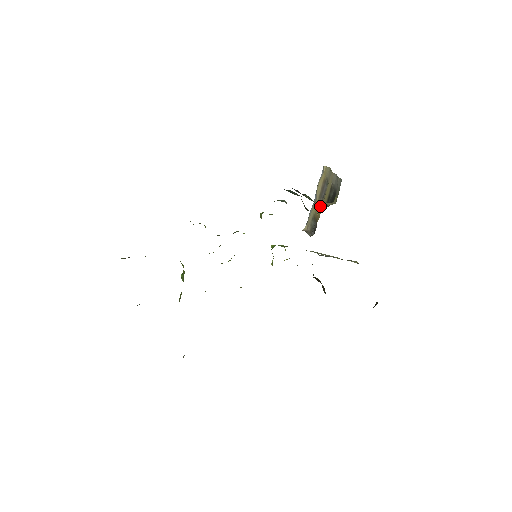
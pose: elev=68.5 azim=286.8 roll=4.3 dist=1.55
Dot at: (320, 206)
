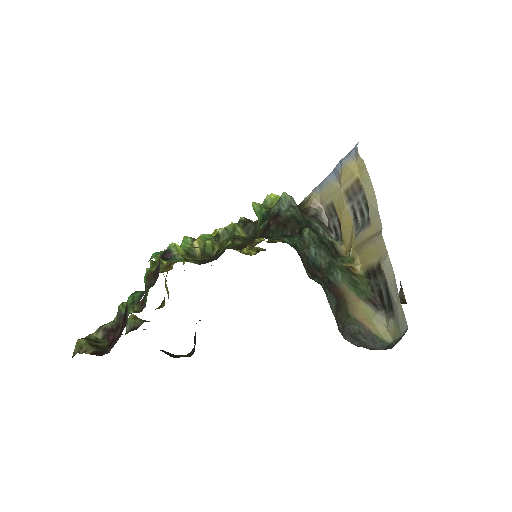
Dot at: (348, 217)
